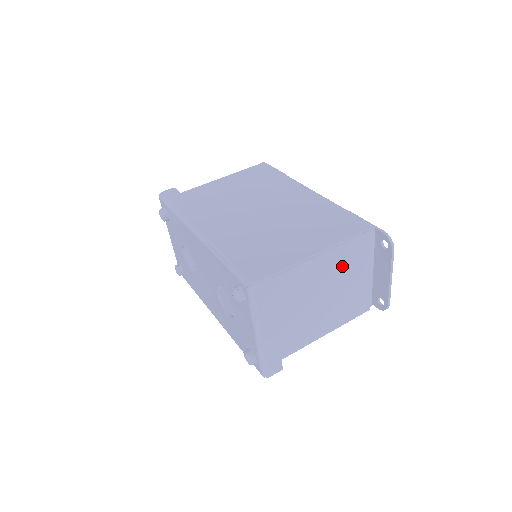
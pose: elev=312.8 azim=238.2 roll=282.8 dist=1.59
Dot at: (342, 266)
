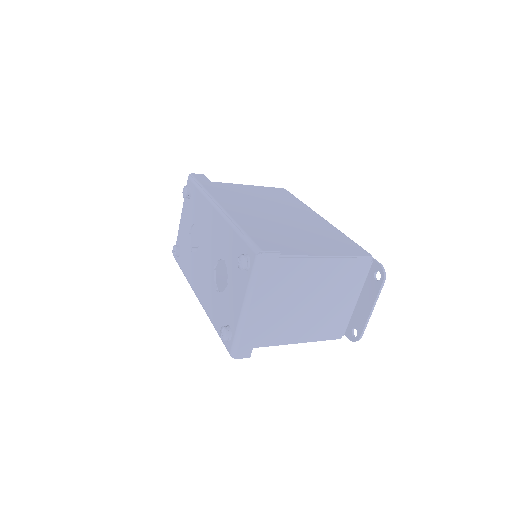
Dot at: (336, 280)
